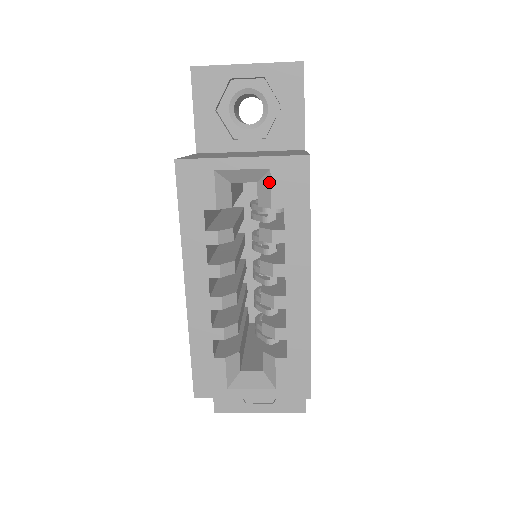
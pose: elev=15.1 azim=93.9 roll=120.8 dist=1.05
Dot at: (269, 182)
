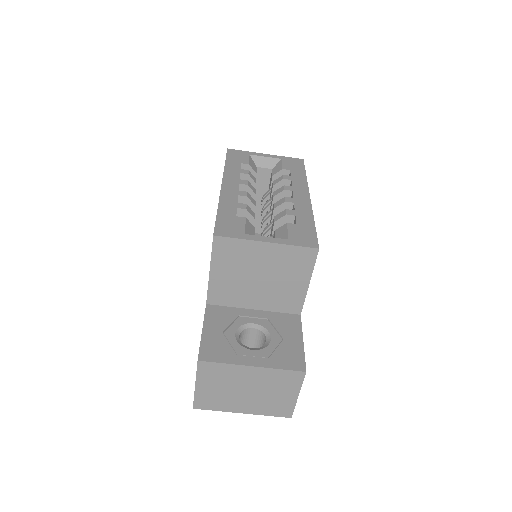
Dot at: (281, 163)
